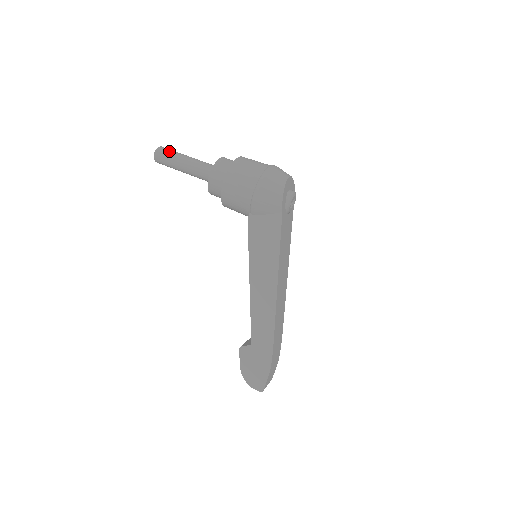
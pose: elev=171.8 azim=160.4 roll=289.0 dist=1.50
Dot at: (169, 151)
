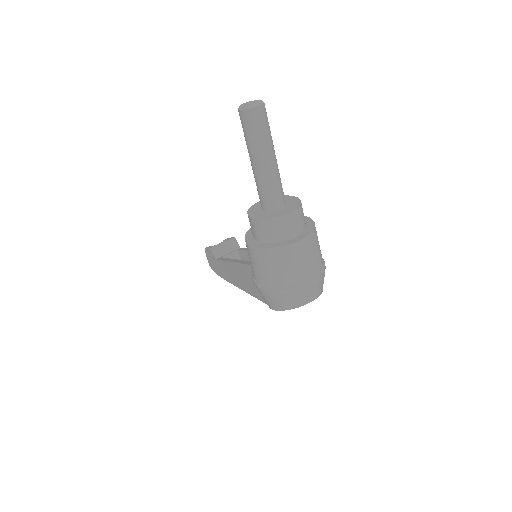
Dot at: (254, 130)
